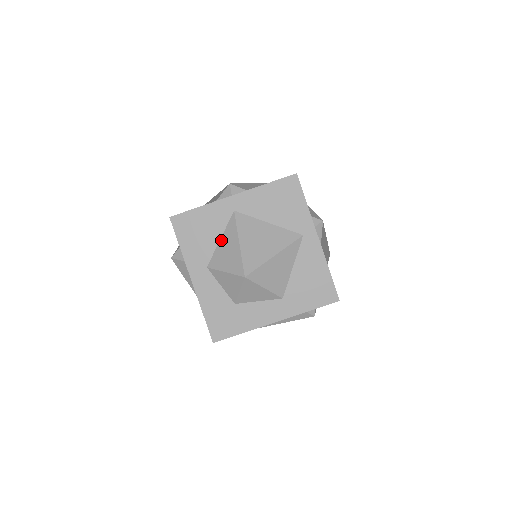
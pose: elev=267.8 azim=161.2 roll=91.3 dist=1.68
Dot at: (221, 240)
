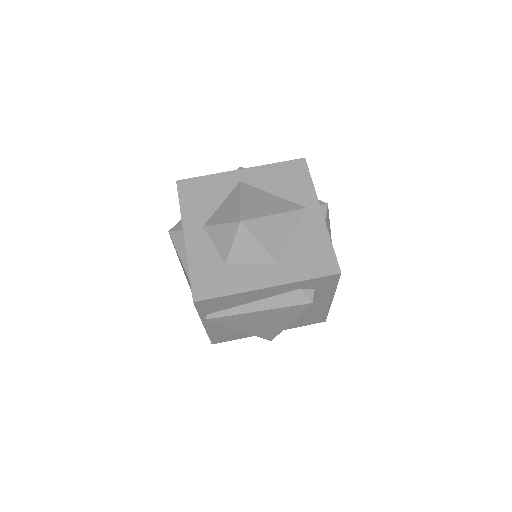
Dot at: (222, 203)
